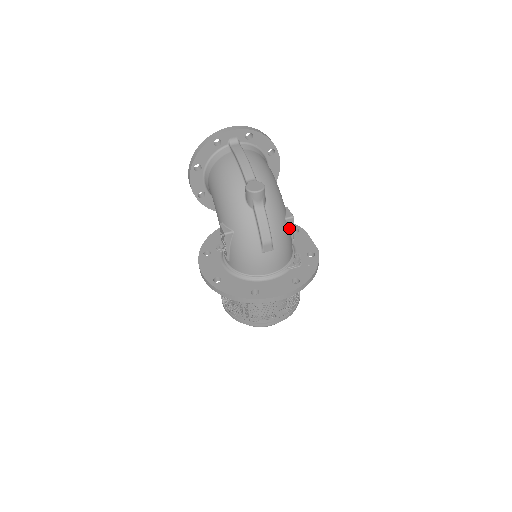
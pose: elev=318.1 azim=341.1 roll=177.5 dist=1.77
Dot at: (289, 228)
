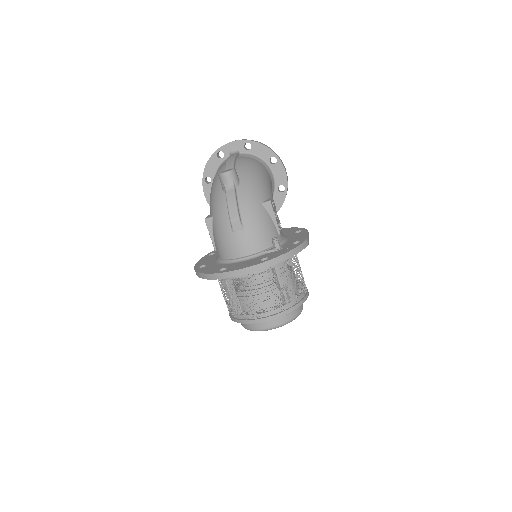
Dot at: (269, 214)
